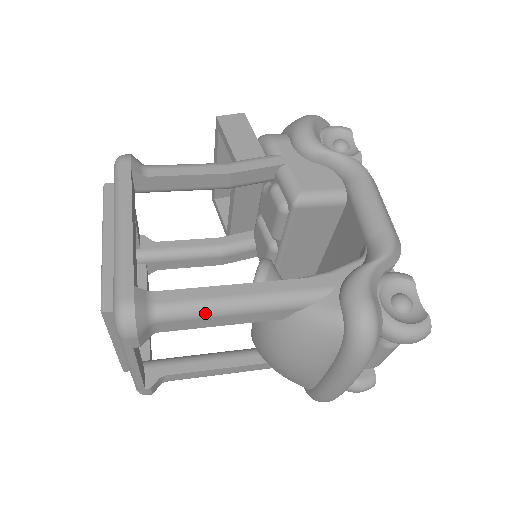
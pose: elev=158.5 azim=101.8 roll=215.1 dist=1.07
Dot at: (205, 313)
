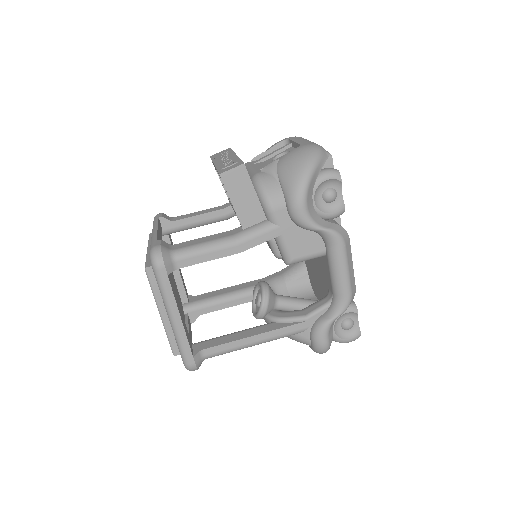
Dot at: occluded
